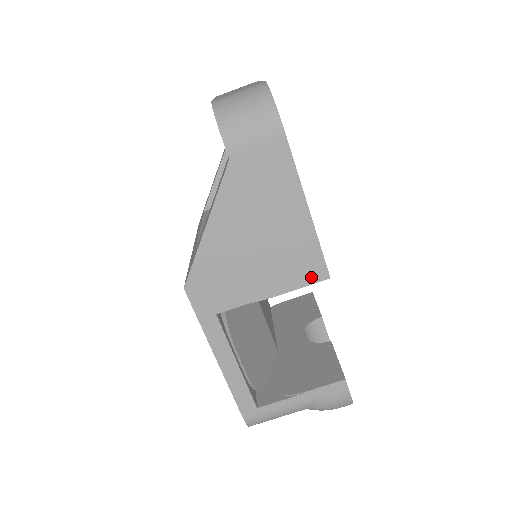
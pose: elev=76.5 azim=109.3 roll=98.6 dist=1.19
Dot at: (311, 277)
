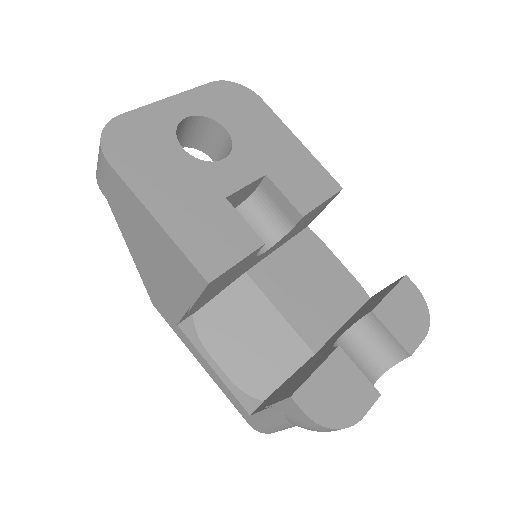
Dot at: (198, 285)
